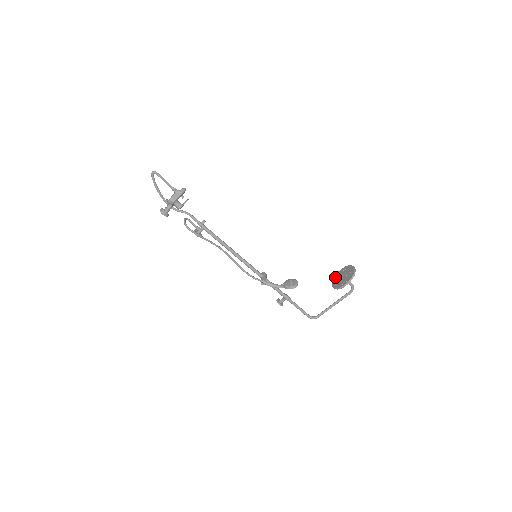
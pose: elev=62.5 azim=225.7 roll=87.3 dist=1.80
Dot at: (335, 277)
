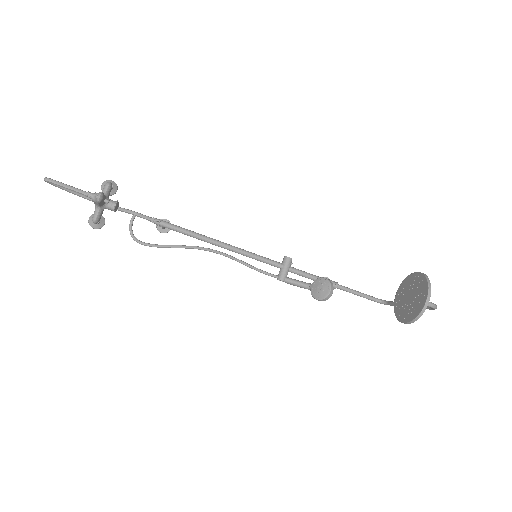
Dot at: (404, 282)
